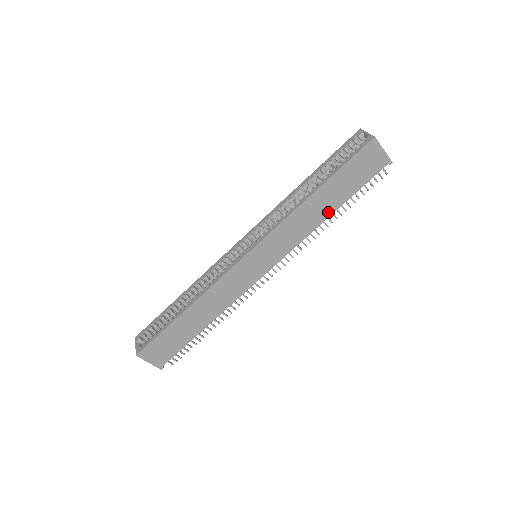
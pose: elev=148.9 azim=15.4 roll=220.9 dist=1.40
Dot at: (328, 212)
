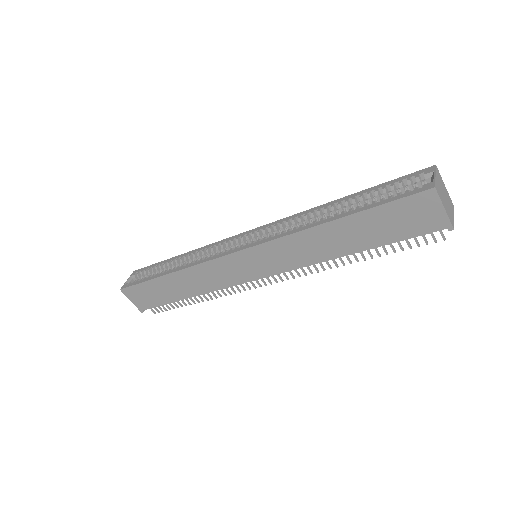
Dot at: (345, 250)
